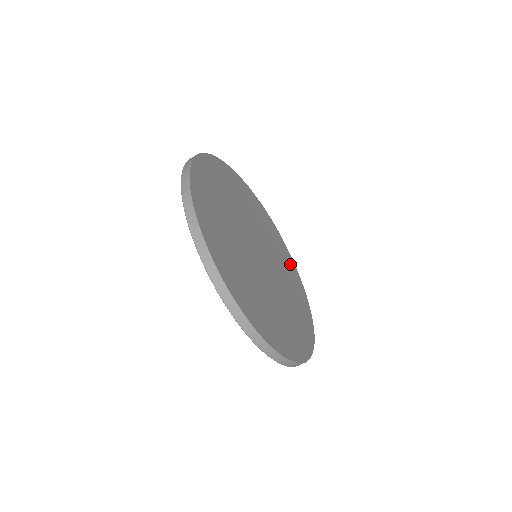
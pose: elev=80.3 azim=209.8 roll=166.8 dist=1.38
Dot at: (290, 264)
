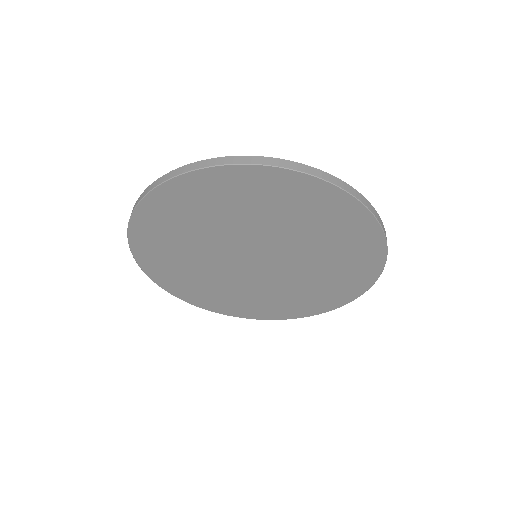
Dot at: occluded
